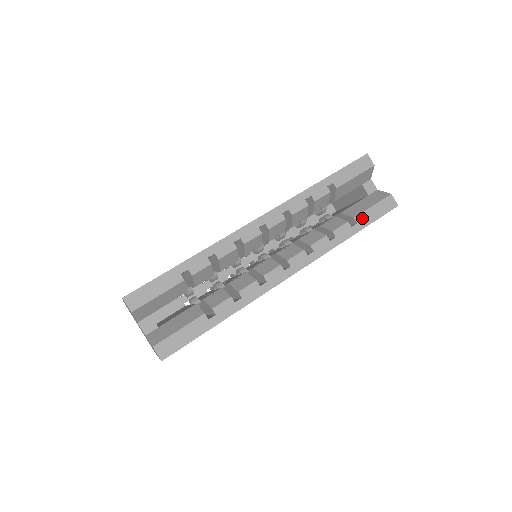
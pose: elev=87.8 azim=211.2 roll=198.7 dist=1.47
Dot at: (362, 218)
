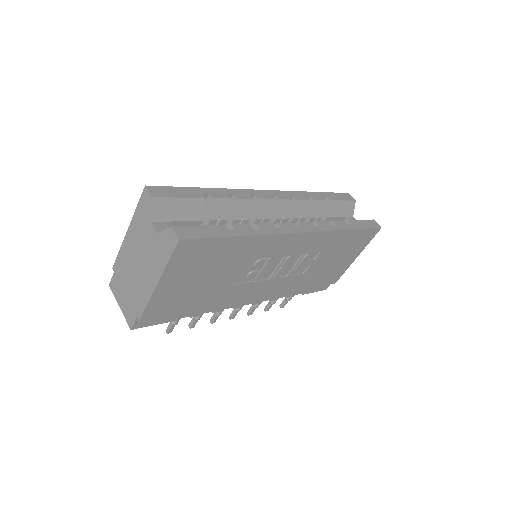
Dot at: (355, 223)
